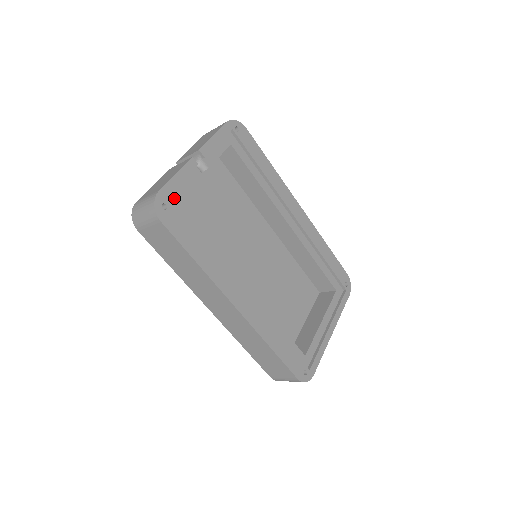
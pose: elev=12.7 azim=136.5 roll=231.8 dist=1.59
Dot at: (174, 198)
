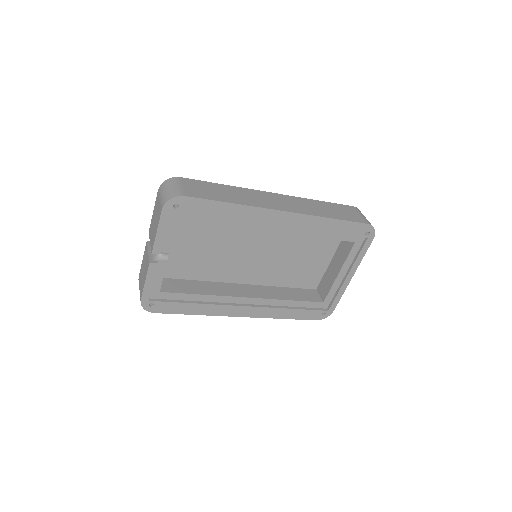
Dot at: (155, 292)
